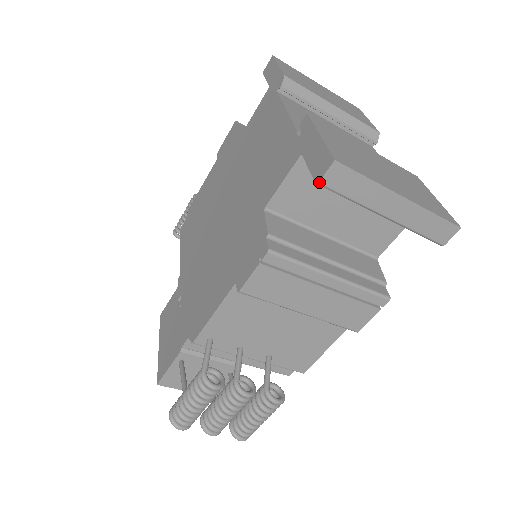
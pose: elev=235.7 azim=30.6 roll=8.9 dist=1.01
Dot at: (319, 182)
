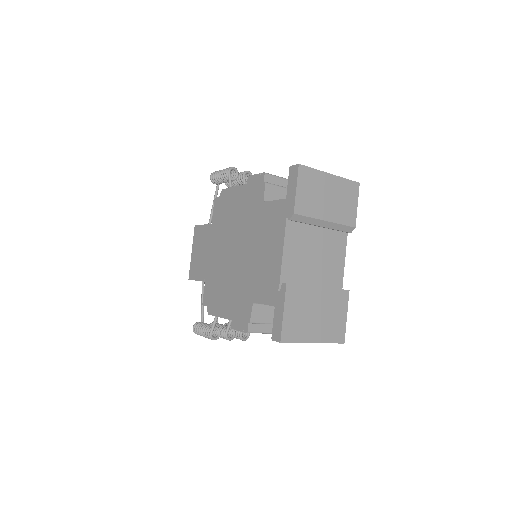
Dot at: (273, 340)
